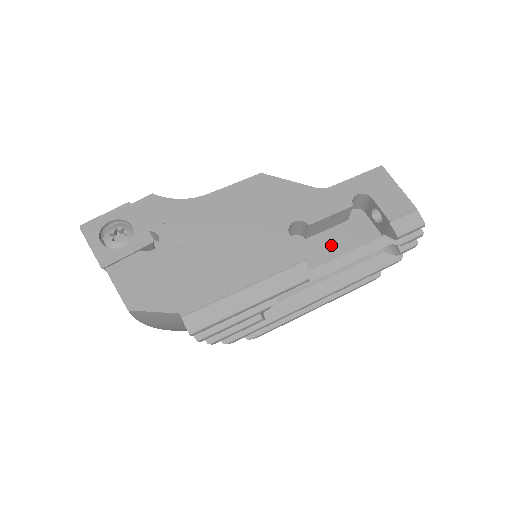
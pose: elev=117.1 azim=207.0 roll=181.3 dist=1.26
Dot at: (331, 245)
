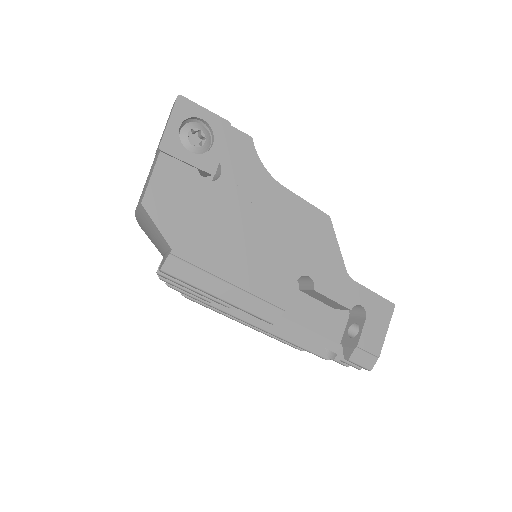
Dot at: (307, 313)
